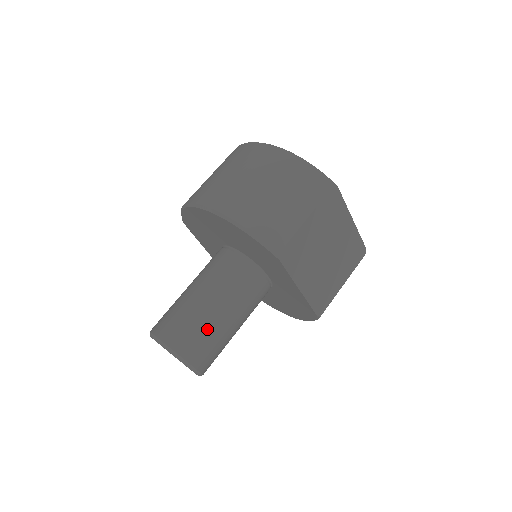
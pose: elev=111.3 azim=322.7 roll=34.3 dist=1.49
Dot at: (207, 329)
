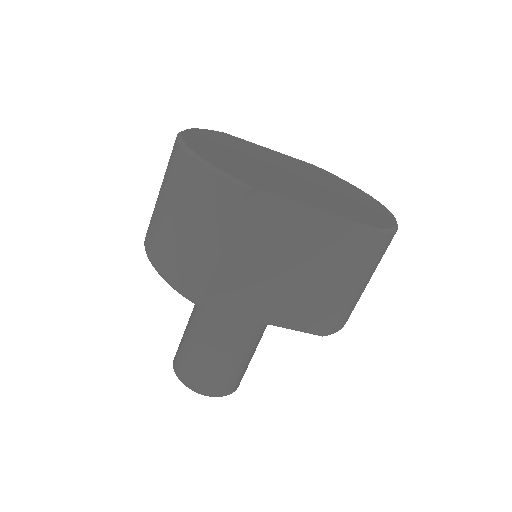
Dot at: (205, 361)
